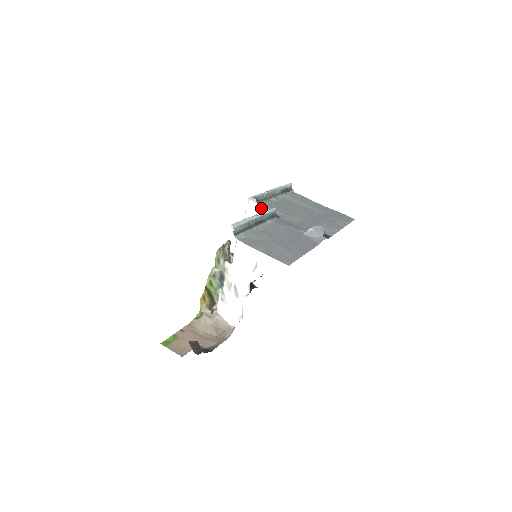
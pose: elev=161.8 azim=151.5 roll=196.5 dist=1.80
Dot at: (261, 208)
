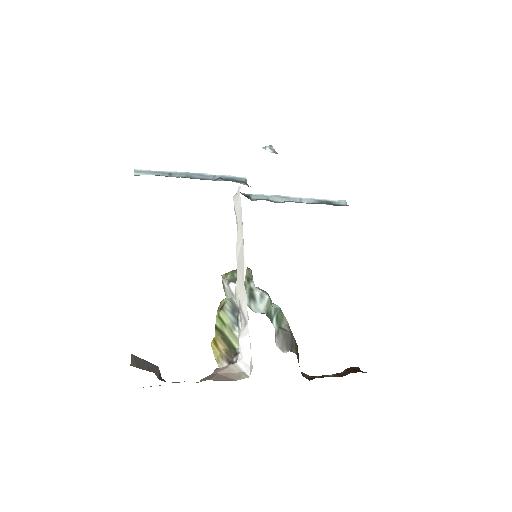
Dot at: (237, 191)
